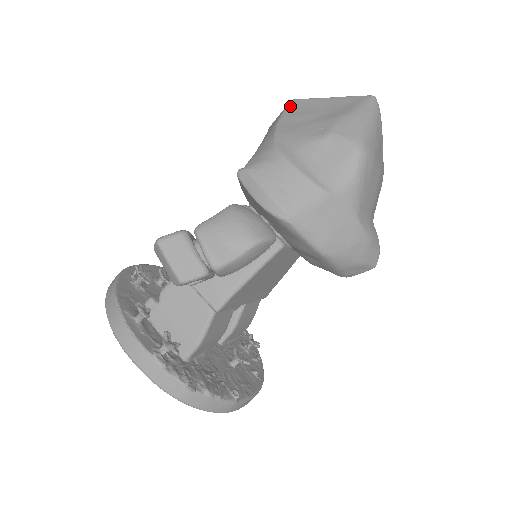
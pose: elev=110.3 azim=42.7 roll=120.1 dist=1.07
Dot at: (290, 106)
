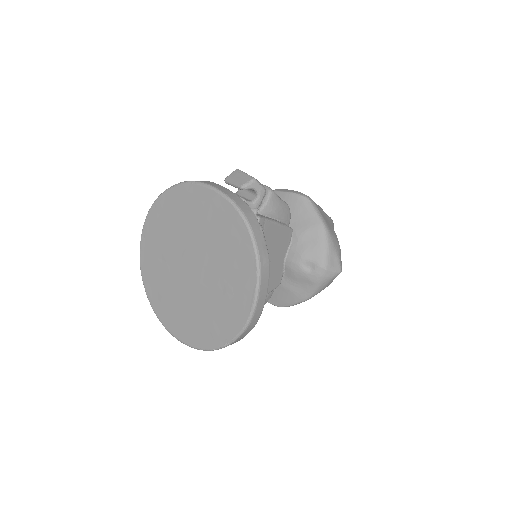
Dot at: occluded
